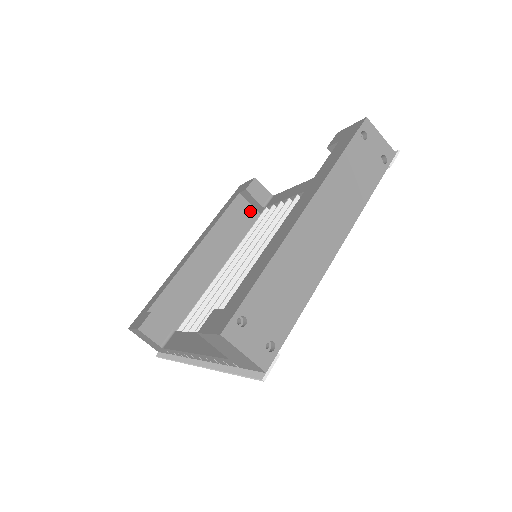
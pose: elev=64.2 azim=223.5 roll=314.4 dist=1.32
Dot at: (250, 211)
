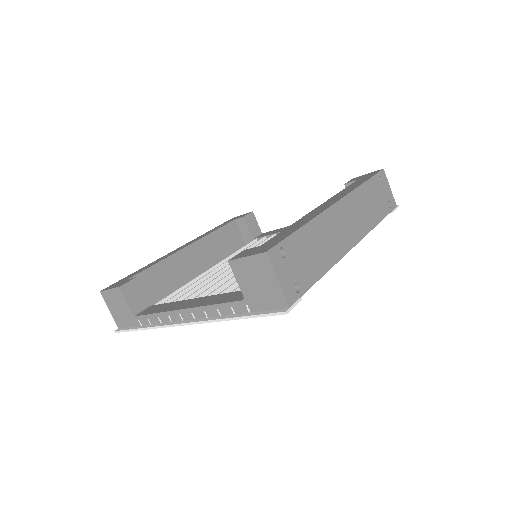
Dot at: (239, 239)
